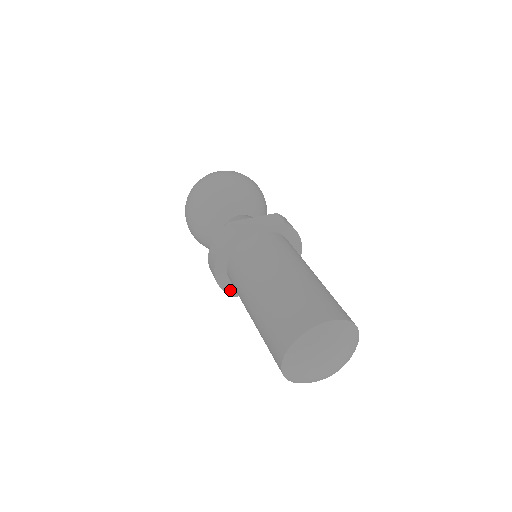
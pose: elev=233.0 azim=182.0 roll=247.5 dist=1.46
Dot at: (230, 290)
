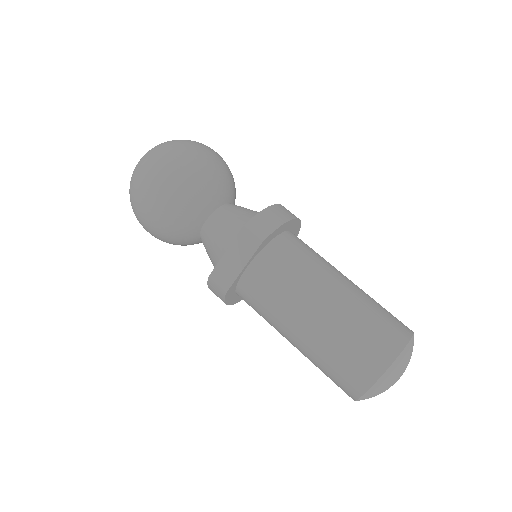
Dot at: occluded
